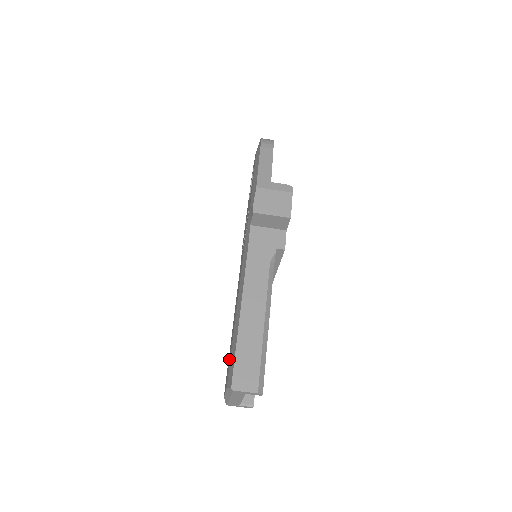
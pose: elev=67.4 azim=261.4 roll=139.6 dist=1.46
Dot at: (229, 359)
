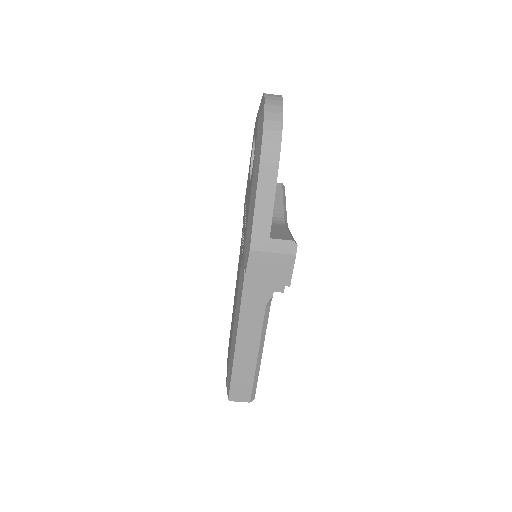
Dot at: (229, 350)
